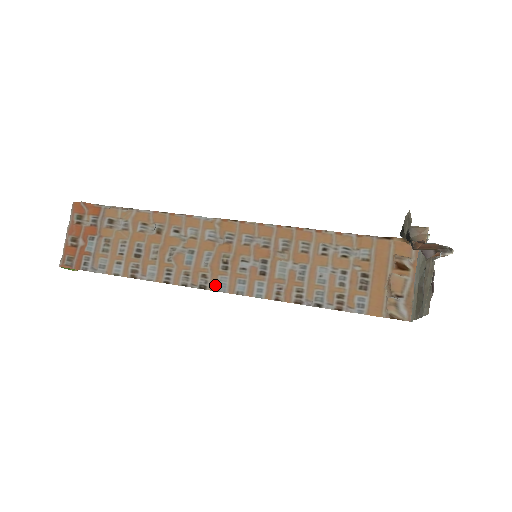
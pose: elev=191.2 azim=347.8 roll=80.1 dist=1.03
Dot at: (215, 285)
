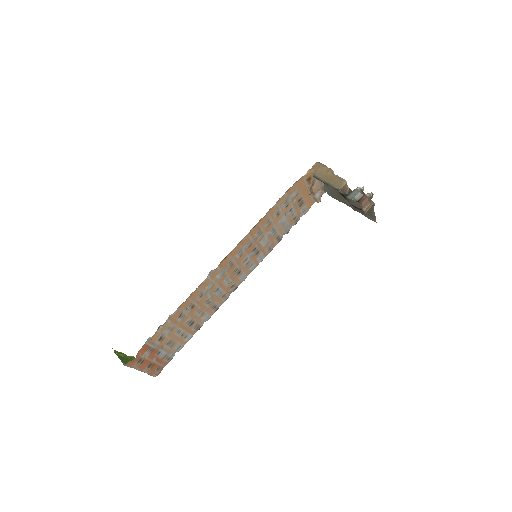
Dot at: (240, 282)
